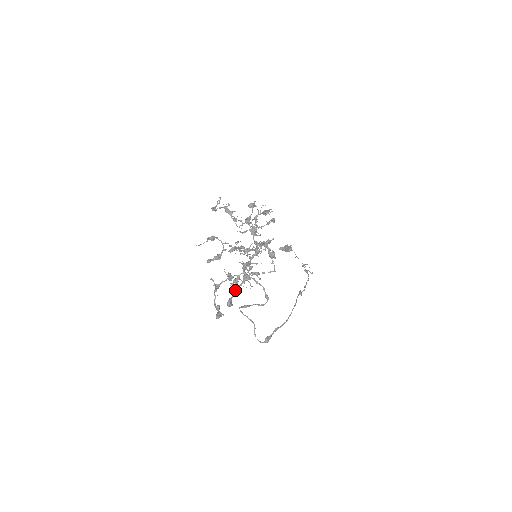
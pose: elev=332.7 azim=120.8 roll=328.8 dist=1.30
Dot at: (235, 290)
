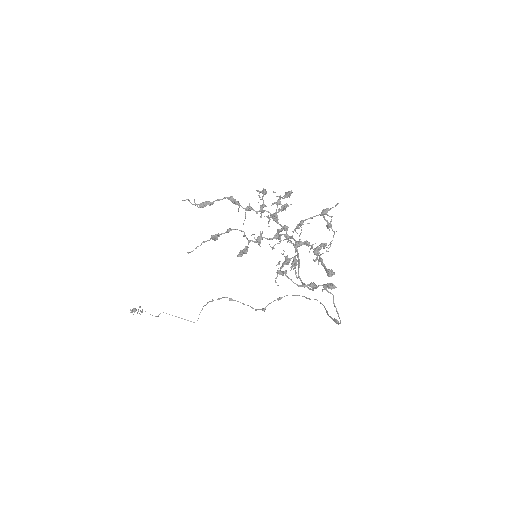
Dot at: (322, 261)
